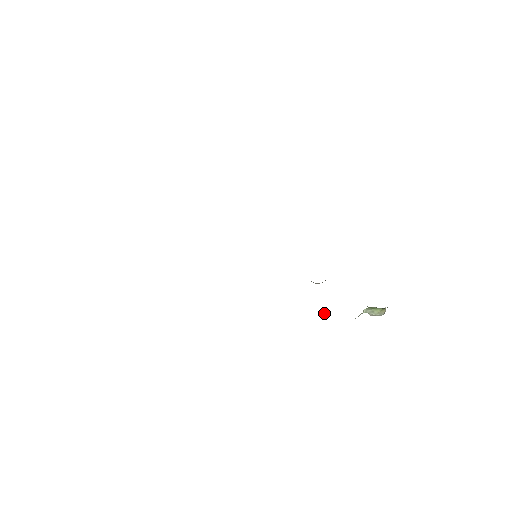
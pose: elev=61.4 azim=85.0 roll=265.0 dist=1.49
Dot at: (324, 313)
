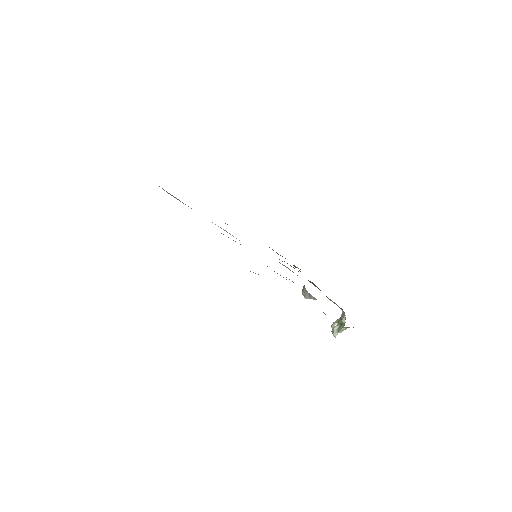
Dot at: occluded
